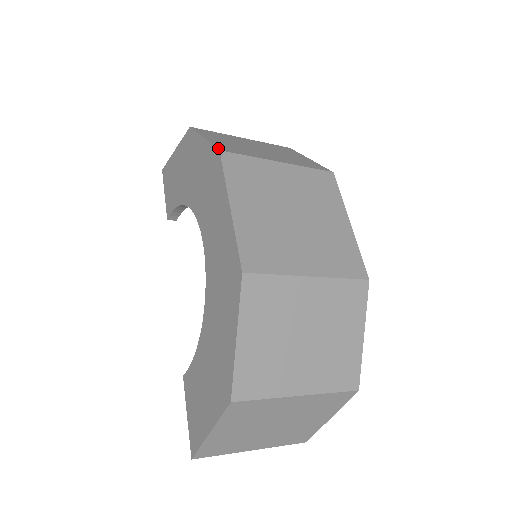
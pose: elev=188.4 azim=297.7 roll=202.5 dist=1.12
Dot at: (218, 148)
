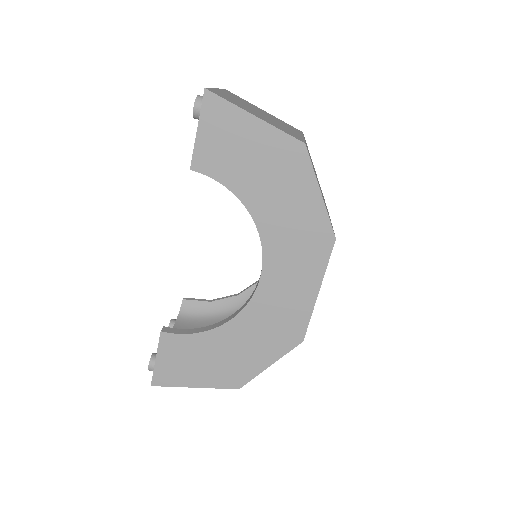
Dot at: occluded
